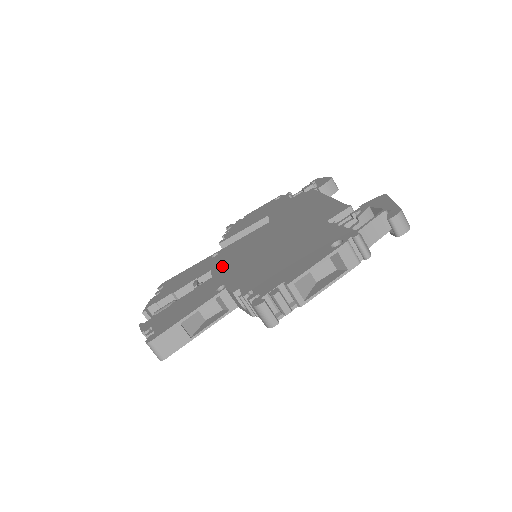
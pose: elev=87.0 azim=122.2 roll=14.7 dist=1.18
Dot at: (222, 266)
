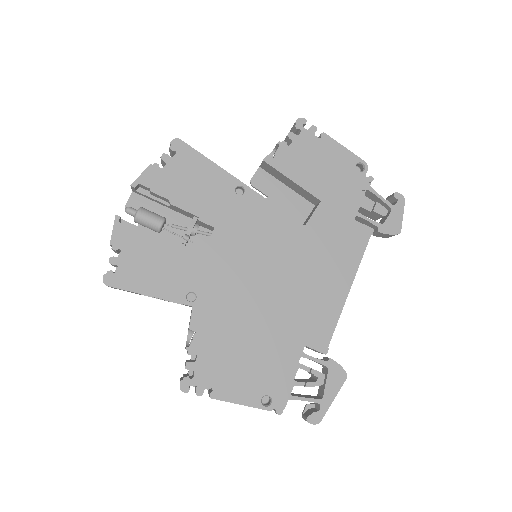
Dot at: (223, 244)
